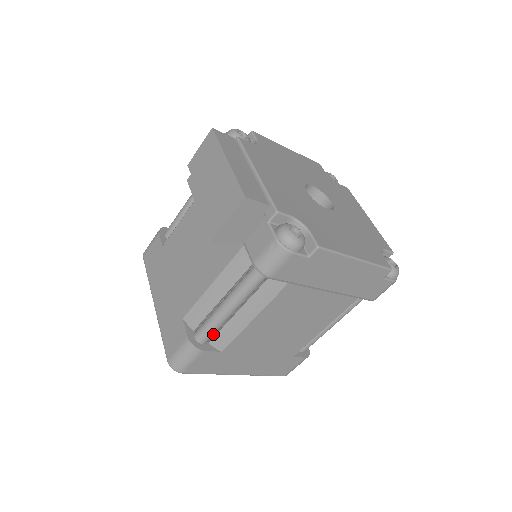
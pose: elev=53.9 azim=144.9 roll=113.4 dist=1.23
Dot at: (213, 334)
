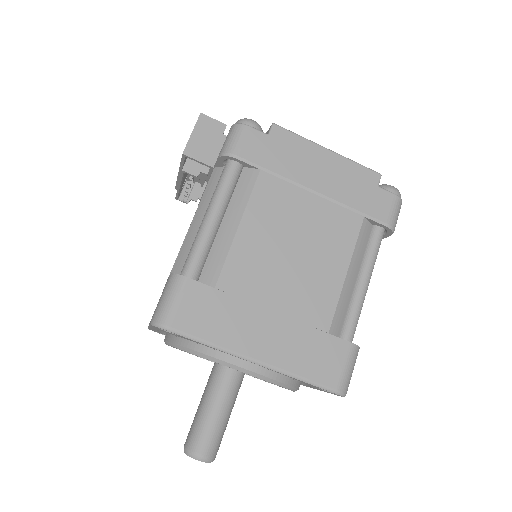
Dot at: (199, 263)
